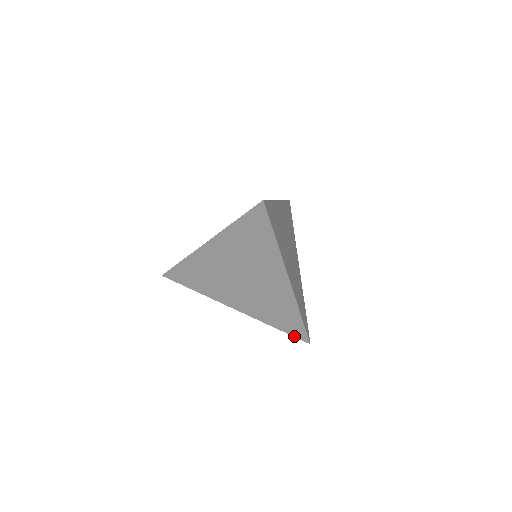
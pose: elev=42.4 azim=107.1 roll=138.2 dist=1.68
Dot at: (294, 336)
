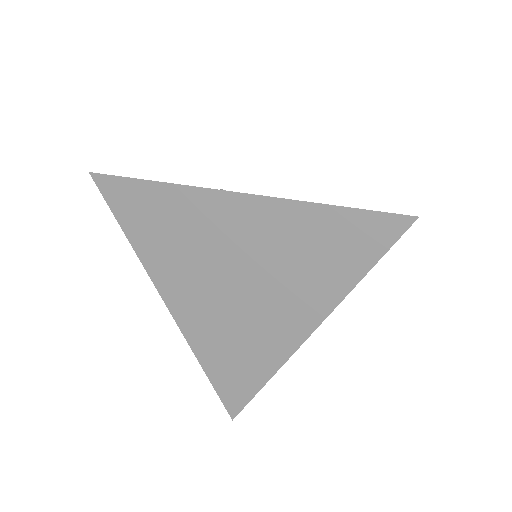
Dot at: (220, 396)
